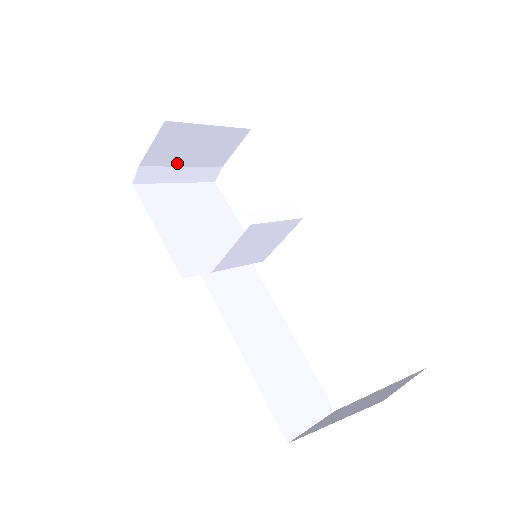
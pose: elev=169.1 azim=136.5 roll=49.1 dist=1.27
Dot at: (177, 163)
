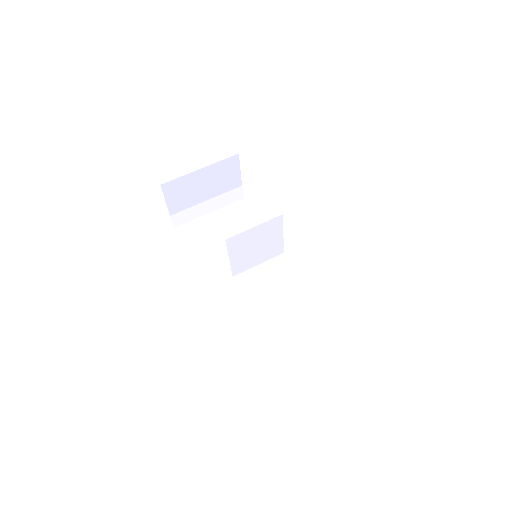
Dot at: (199, 201)
